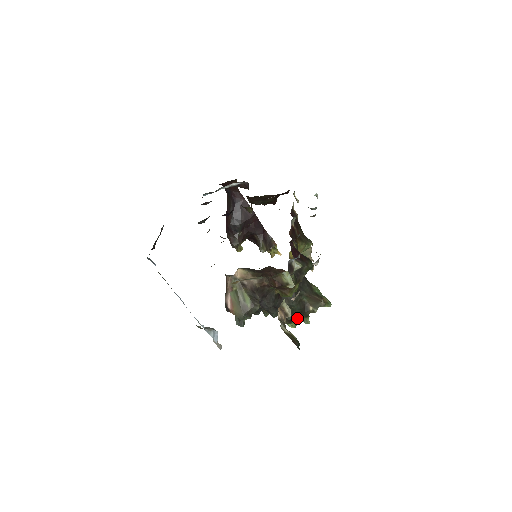
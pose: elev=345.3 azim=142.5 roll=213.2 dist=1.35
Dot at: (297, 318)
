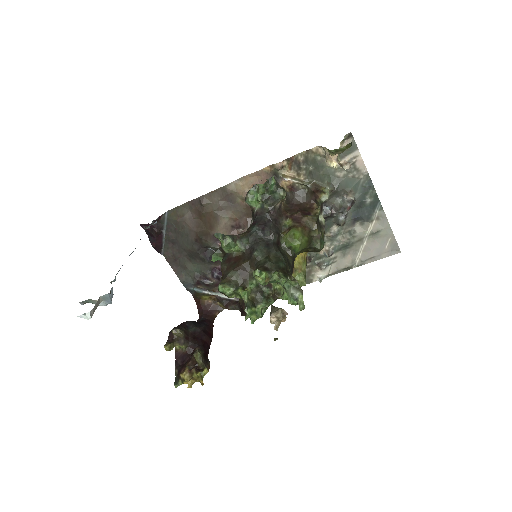
Dot at: (274, 272)
